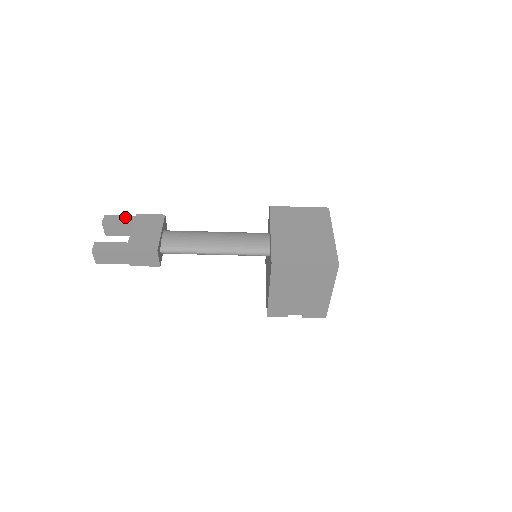
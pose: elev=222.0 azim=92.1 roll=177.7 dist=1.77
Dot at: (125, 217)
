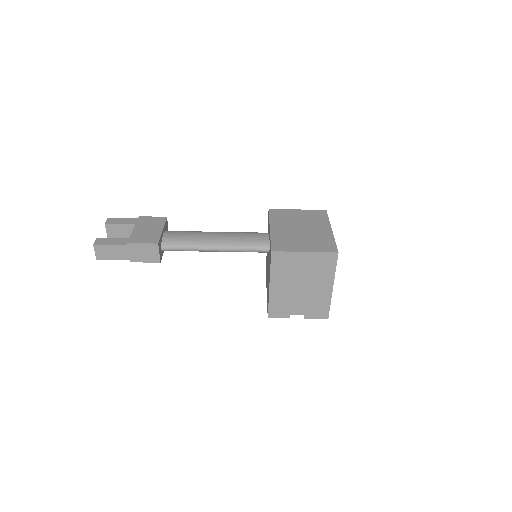
Dot at: (128, 219)
